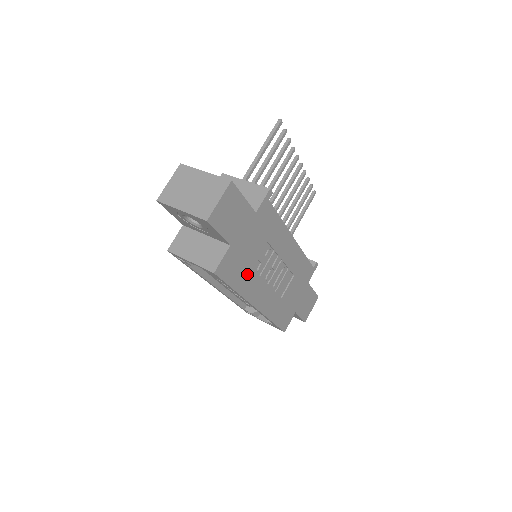
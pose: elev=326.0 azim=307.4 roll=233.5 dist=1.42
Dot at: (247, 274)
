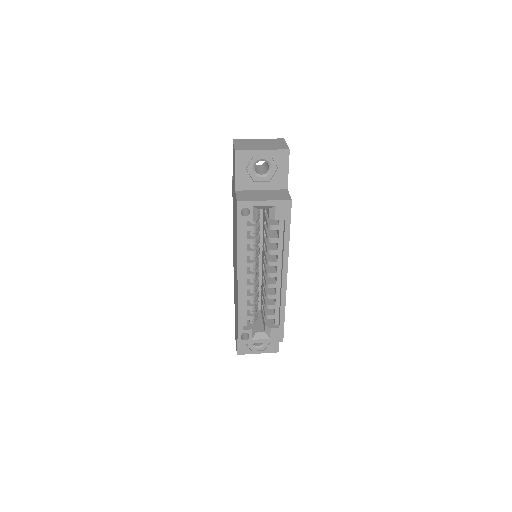
Dot at: occluded
